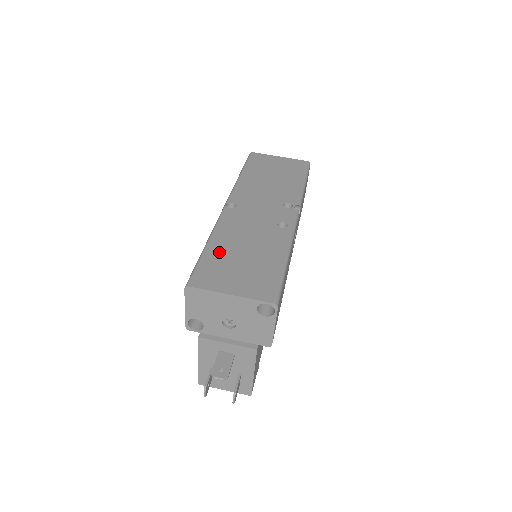
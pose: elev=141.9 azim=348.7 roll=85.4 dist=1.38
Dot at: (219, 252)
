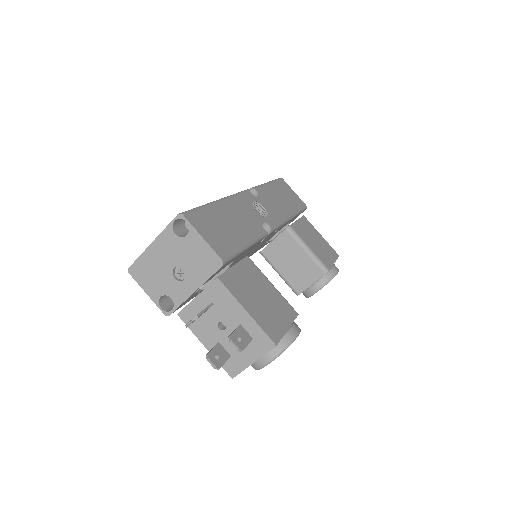
Dot at: occluded
